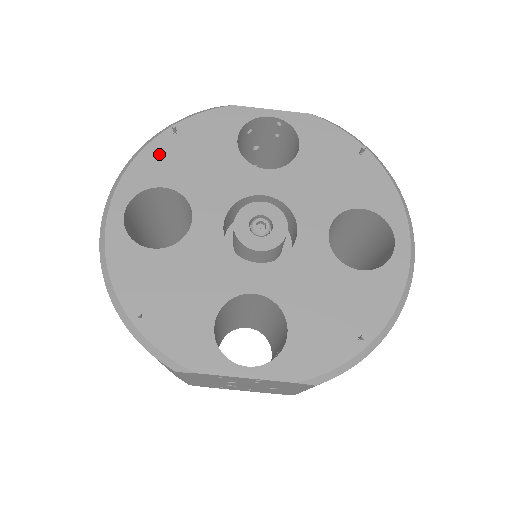
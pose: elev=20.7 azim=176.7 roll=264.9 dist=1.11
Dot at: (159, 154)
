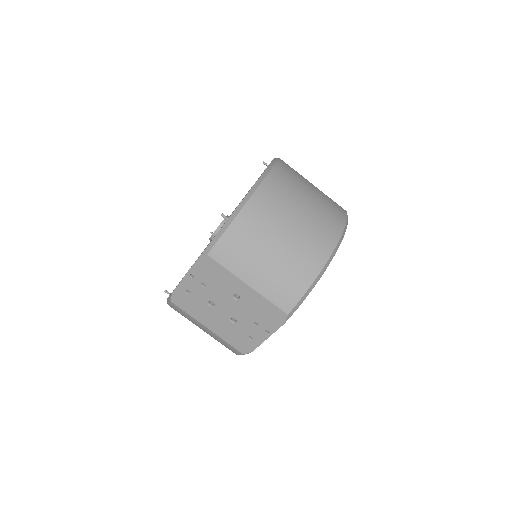
Dot at: occluded
